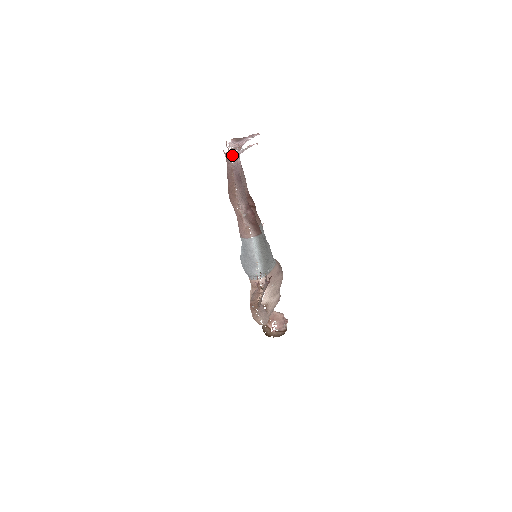
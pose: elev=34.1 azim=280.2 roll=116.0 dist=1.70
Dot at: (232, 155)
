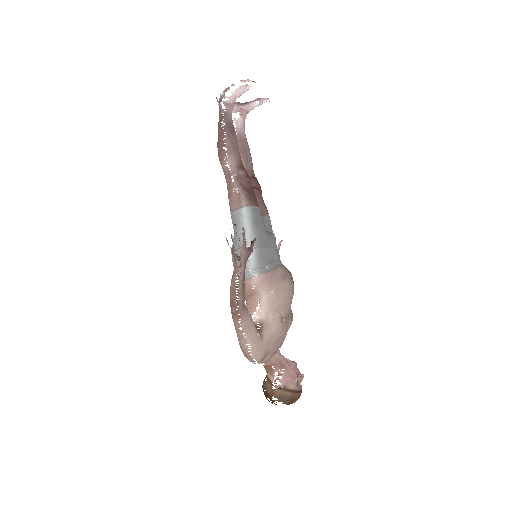
Dot at: occluded
